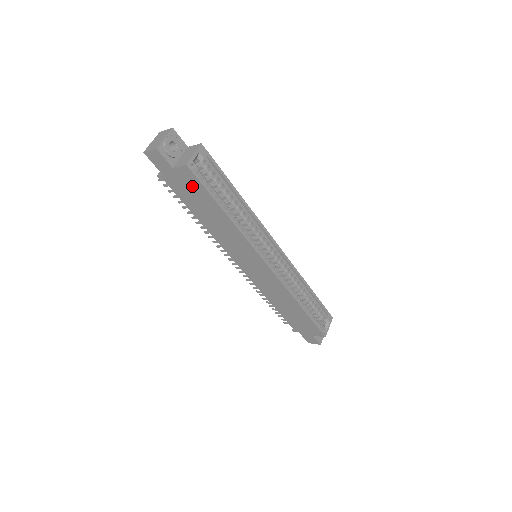
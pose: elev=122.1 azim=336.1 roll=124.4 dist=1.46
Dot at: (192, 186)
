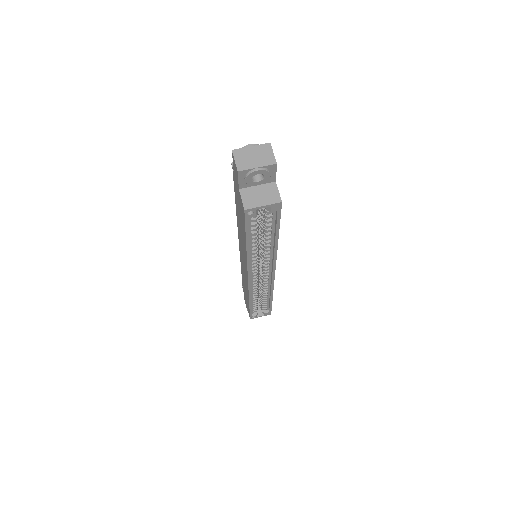
Dot at: occluded
